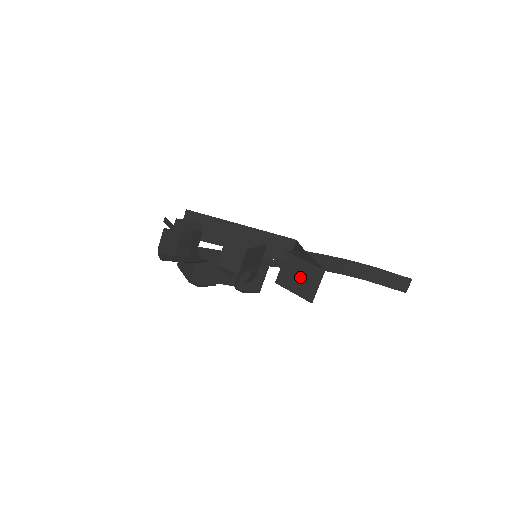
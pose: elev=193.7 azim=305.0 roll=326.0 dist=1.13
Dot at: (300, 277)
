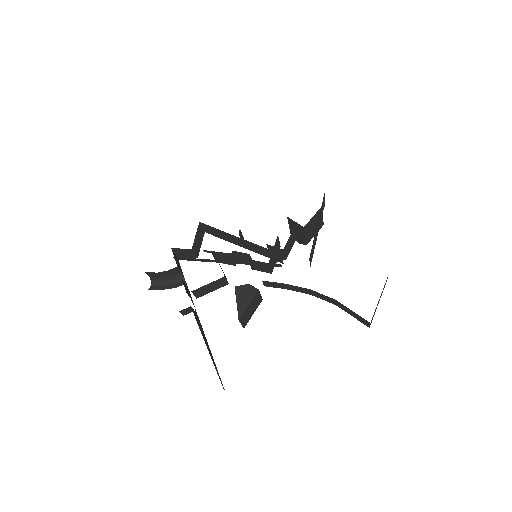
Dot at: occluded
